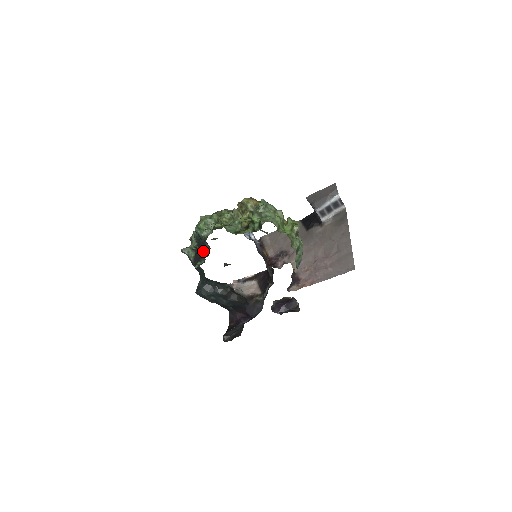
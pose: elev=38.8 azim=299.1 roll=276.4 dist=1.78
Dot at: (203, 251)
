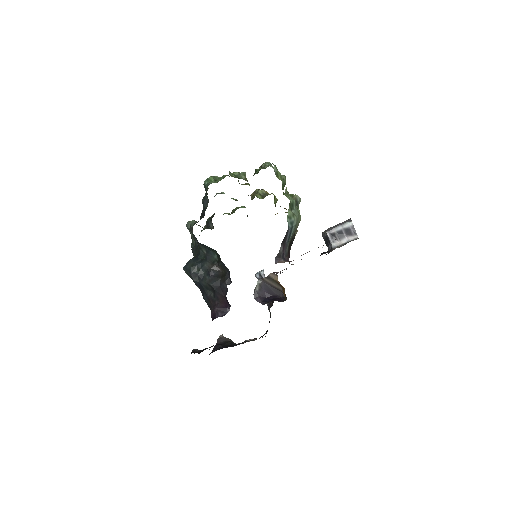
Dot at: occluded
